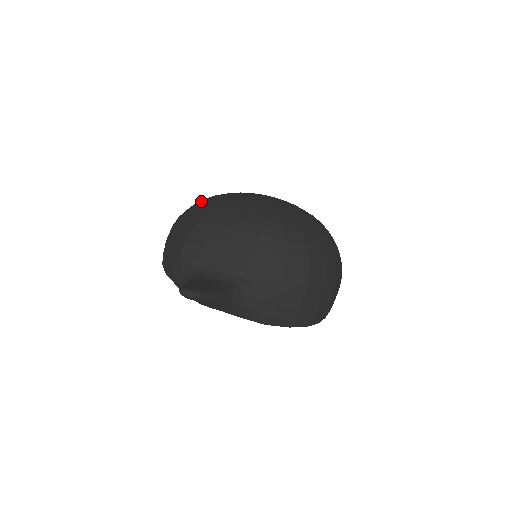
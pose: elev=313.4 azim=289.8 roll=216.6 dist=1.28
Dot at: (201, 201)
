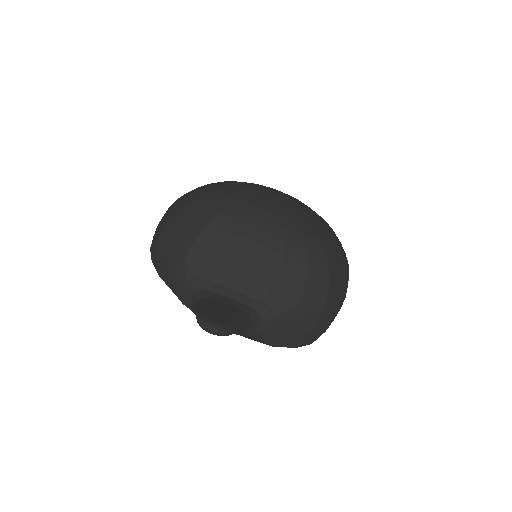
Dot at: (204, 191)
